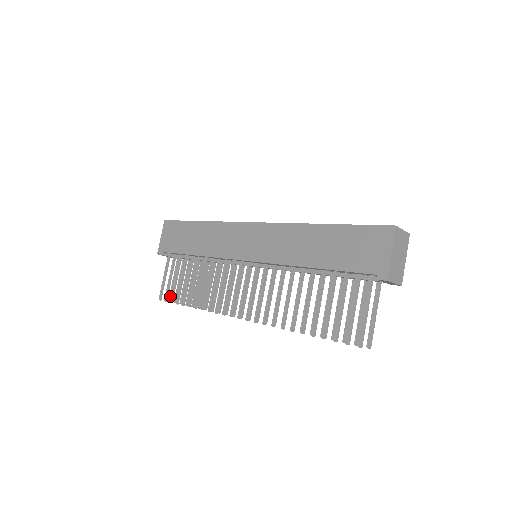
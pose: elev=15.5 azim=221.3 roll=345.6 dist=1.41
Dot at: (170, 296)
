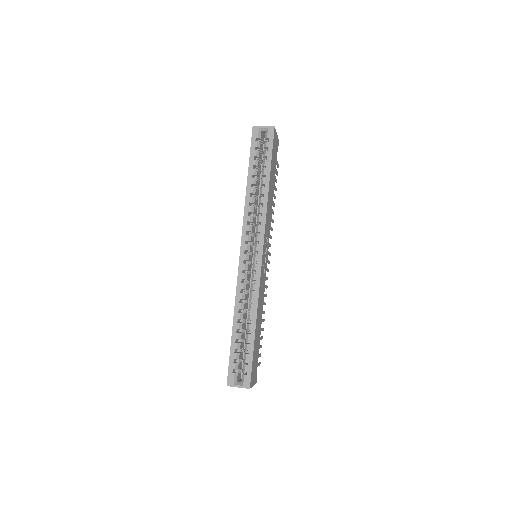
Dot at: (277, 165)
